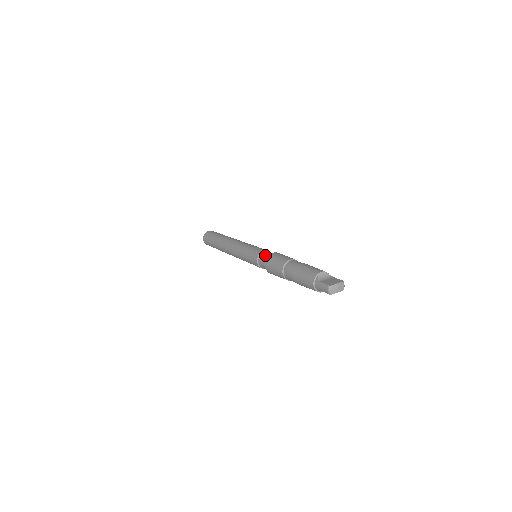
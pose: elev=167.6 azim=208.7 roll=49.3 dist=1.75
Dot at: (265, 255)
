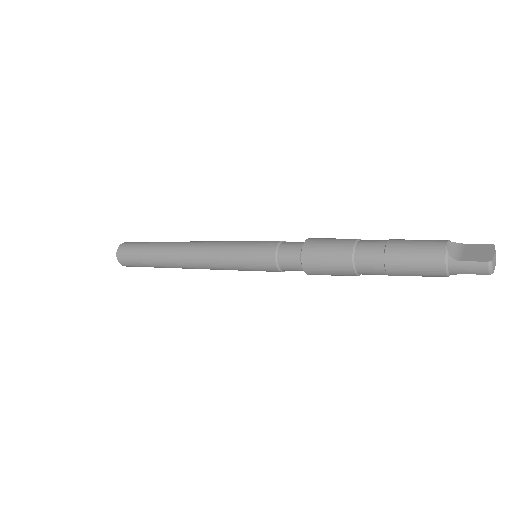
Dot at: (289, 250)
